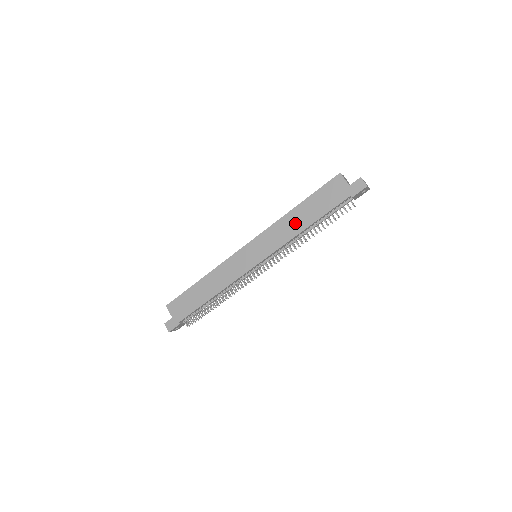
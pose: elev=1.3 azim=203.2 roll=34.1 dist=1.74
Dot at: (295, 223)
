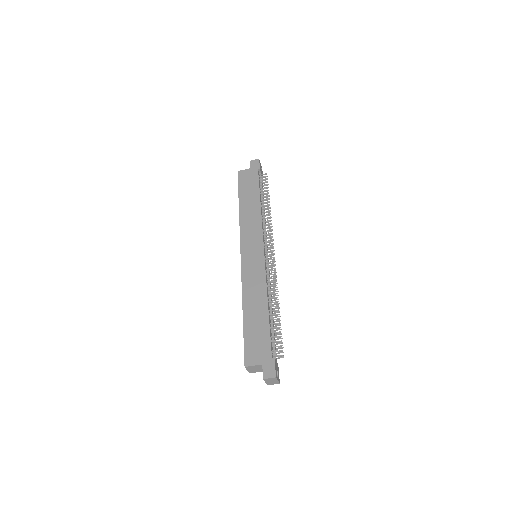
Dot at: (251, 210)
